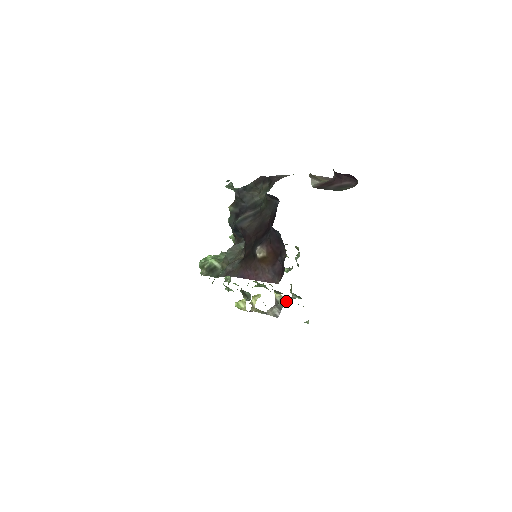
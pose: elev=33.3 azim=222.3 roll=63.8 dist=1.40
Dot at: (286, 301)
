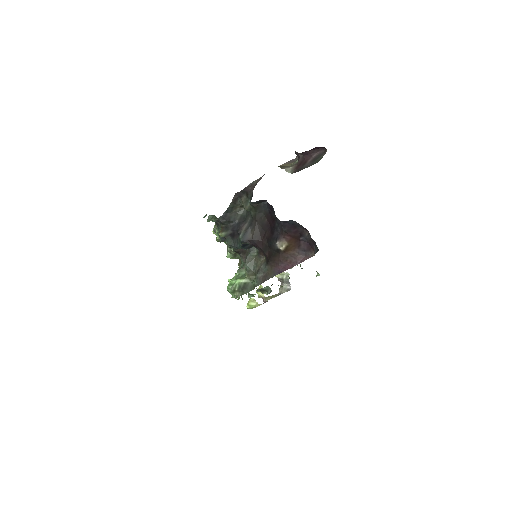
Dot at: (288, 274)
